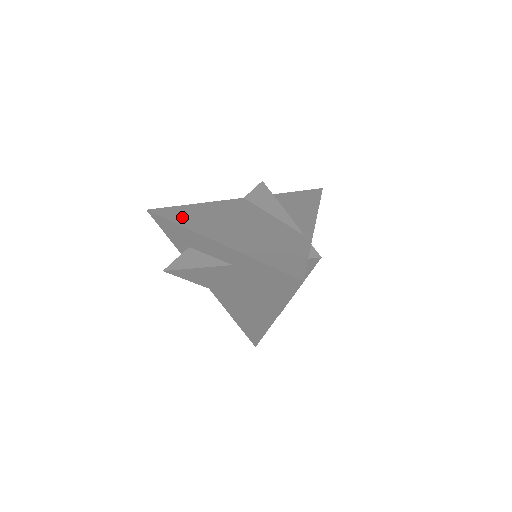
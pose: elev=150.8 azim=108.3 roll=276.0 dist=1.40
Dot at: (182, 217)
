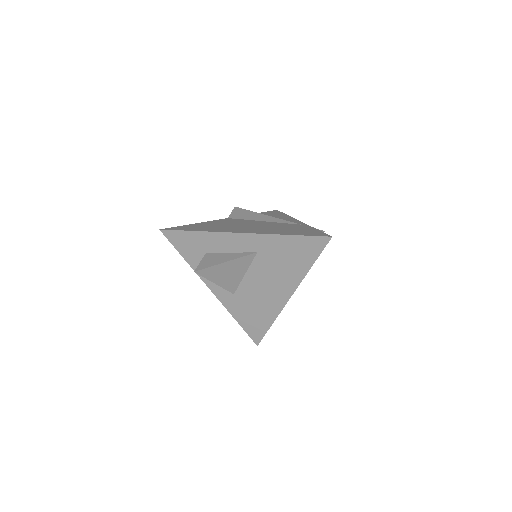
Dot at: (197, 228)
